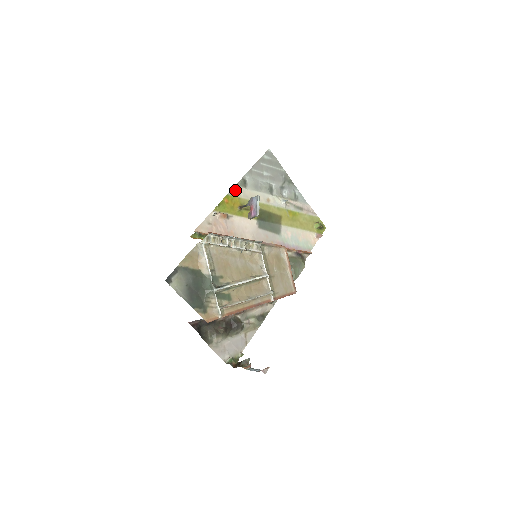
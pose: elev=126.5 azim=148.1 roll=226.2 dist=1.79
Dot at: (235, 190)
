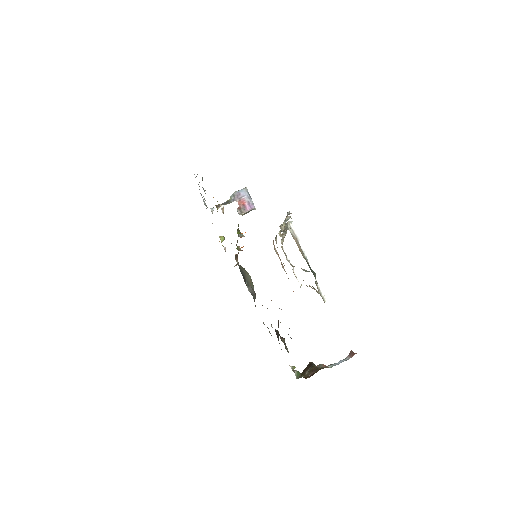
Dot at: occluded
